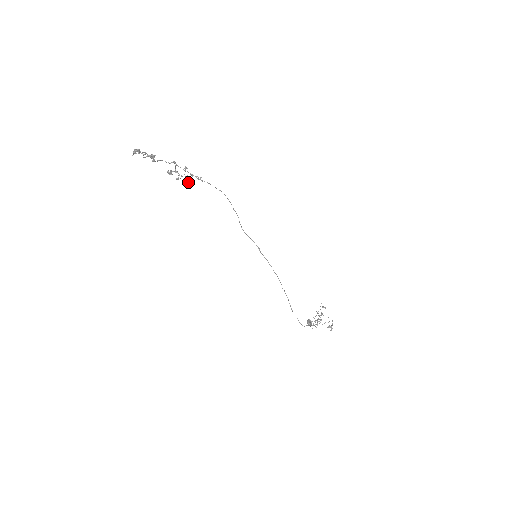
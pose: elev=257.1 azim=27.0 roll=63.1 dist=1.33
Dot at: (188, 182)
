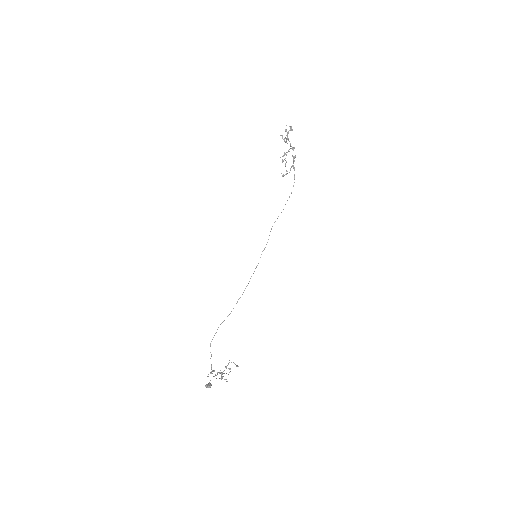
Dot at: occluded
